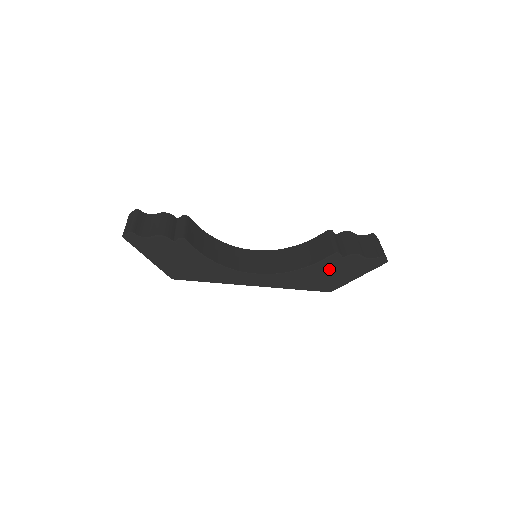
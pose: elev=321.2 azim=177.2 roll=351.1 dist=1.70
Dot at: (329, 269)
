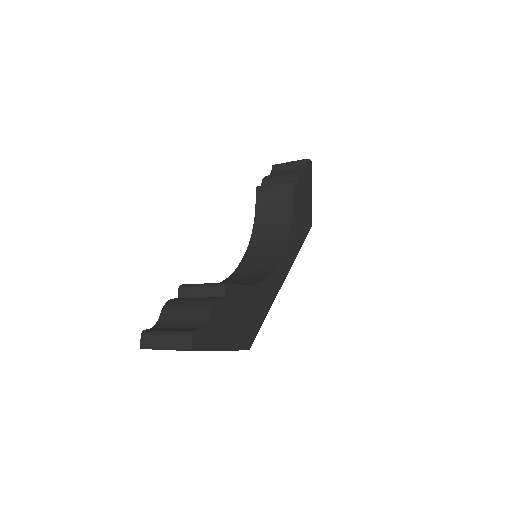
Dot at: (300, 204)
